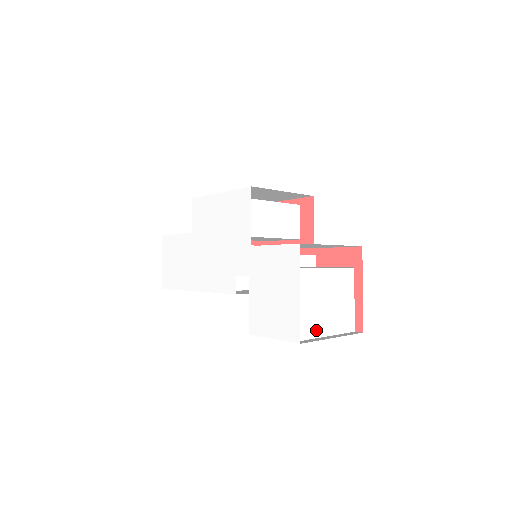
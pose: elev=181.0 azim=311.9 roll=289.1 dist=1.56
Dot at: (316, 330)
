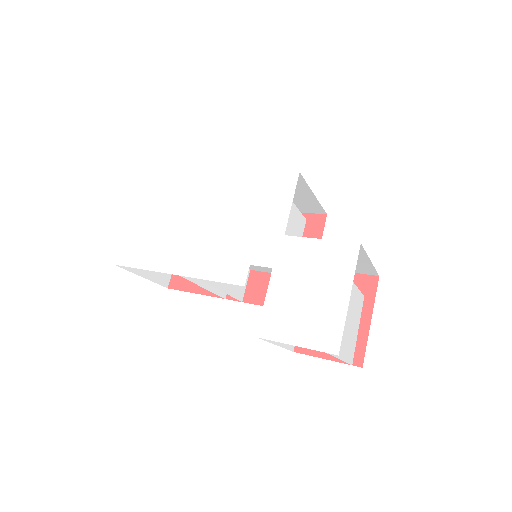
Dot at: occluded
